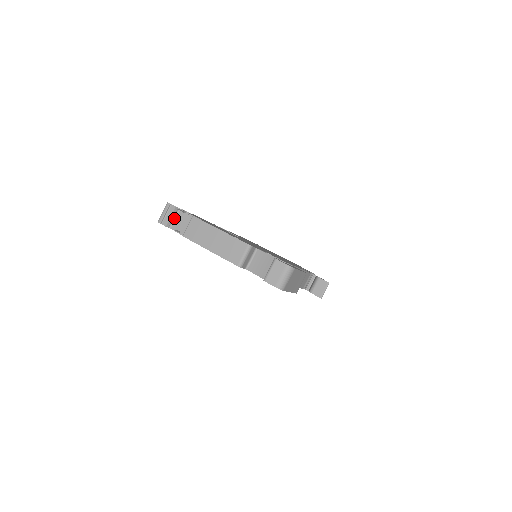
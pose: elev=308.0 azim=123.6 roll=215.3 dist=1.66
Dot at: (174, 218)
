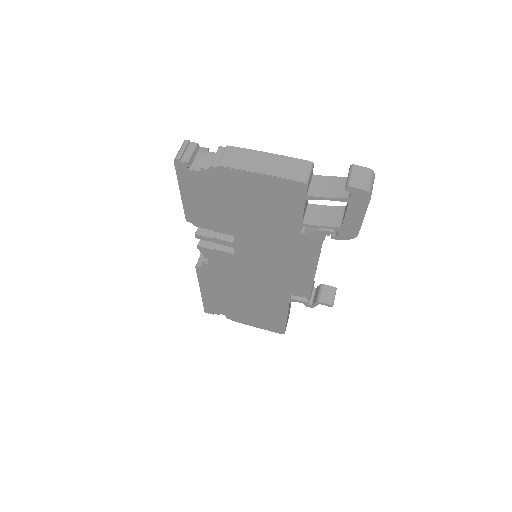
Dot at: (194, 159)
